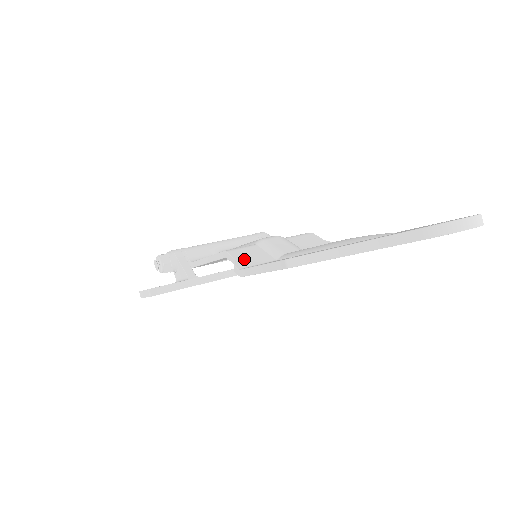
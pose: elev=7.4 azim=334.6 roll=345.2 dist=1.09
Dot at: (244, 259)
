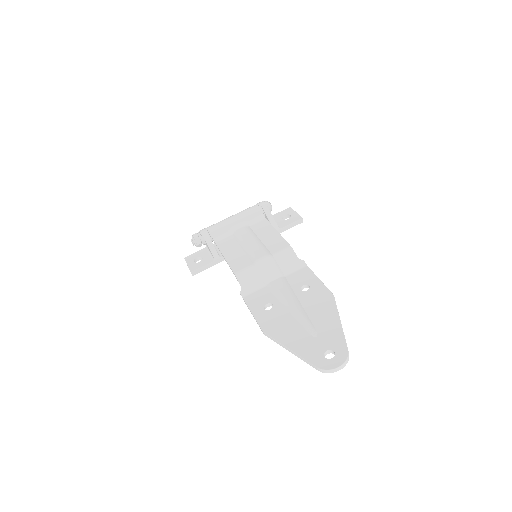
Dot at: (246, 285)
